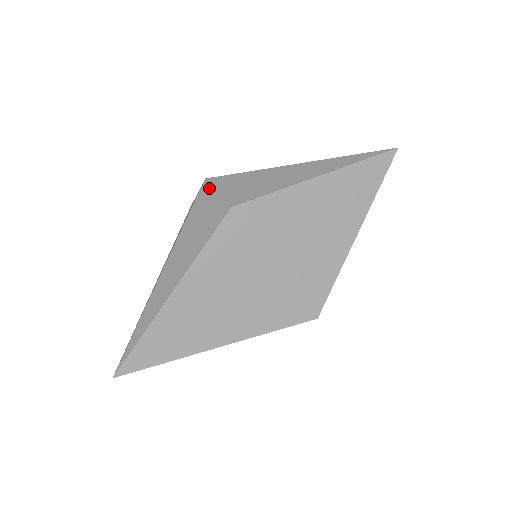
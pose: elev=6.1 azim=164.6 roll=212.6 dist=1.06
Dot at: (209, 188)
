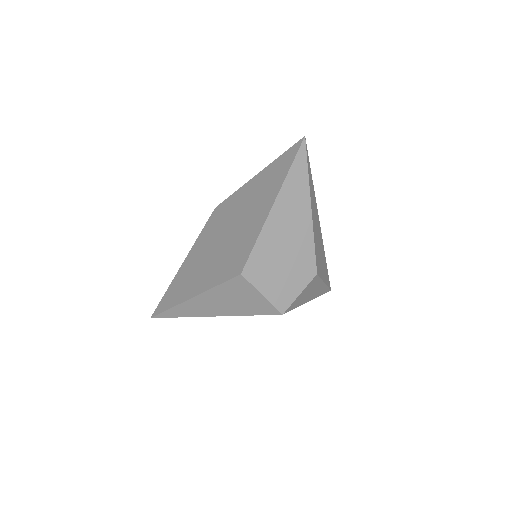
Dot at: occluded
